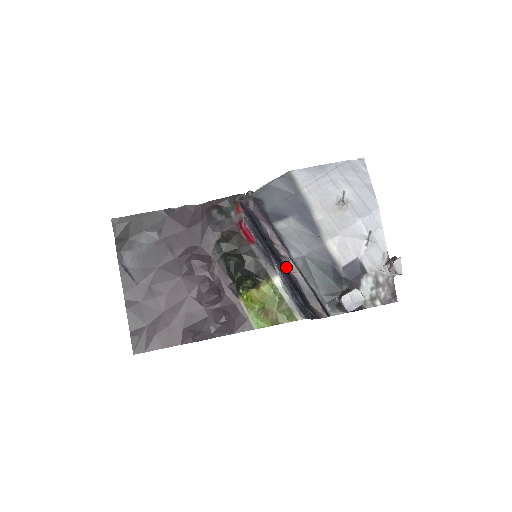
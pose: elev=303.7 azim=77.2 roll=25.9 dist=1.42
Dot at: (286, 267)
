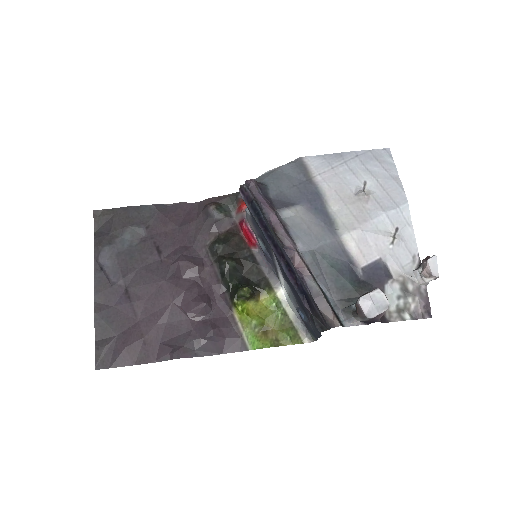
Dot at: (290, 262)
